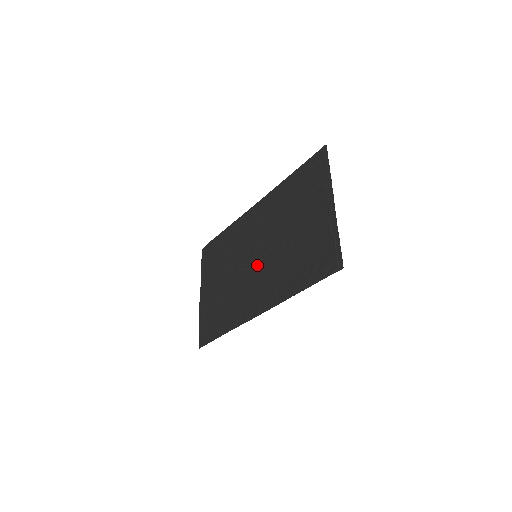
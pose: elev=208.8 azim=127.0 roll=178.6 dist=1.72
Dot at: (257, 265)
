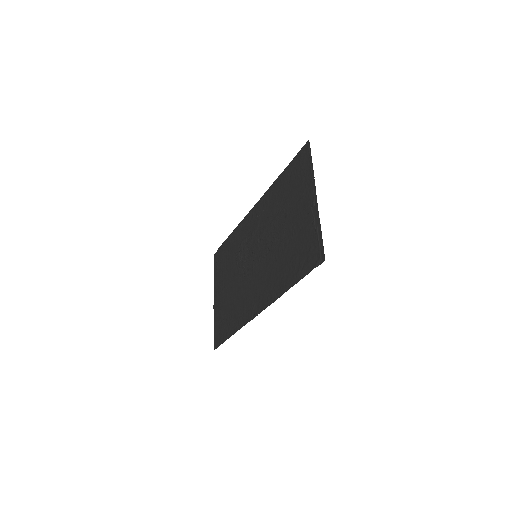
Dot at: (257, 265)
